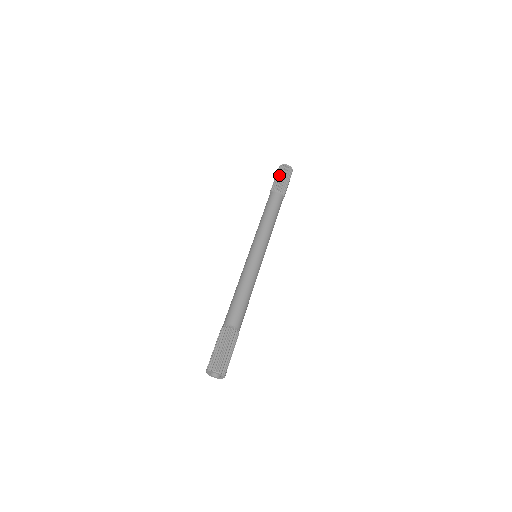
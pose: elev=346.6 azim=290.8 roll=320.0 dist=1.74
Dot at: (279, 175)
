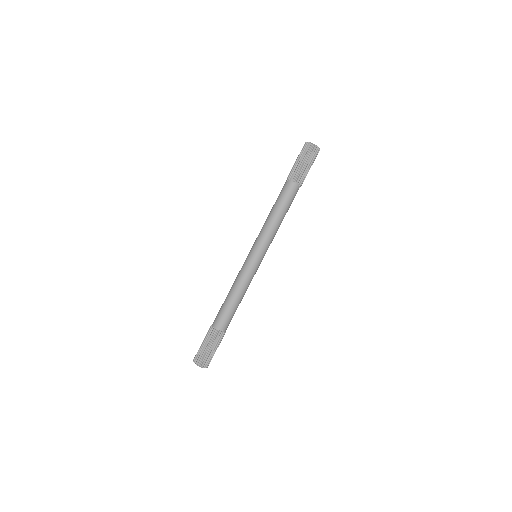
Dot at: (302, 159)
